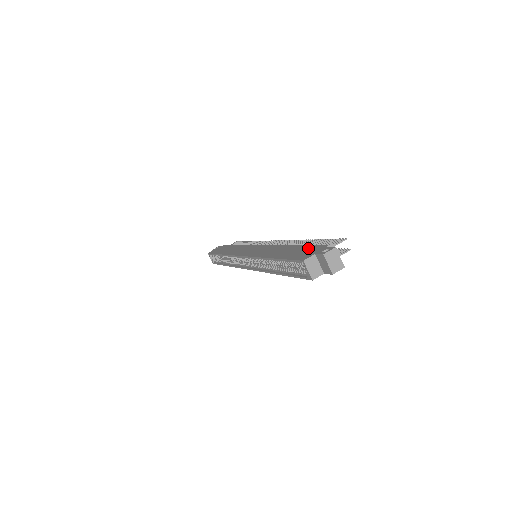
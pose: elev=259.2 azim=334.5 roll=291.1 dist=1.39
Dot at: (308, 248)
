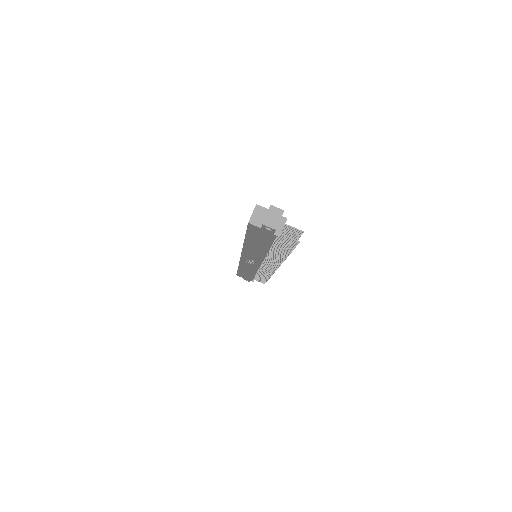
Dot at: occluded
